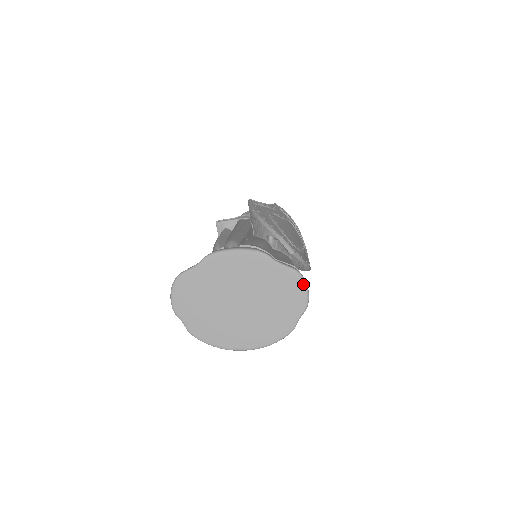
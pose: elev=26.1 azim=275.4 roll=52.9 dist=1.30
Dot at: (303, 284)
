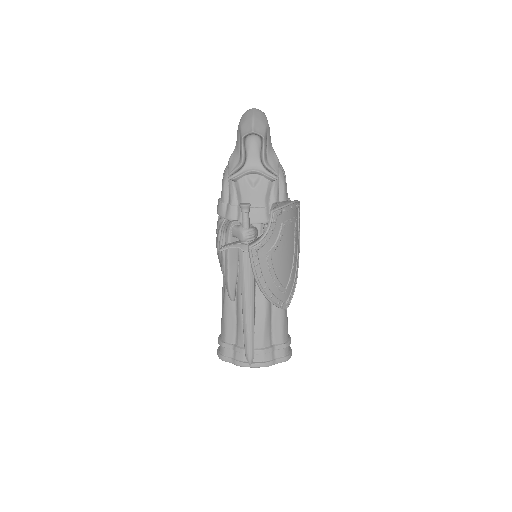
Dot at: (289, 358)
